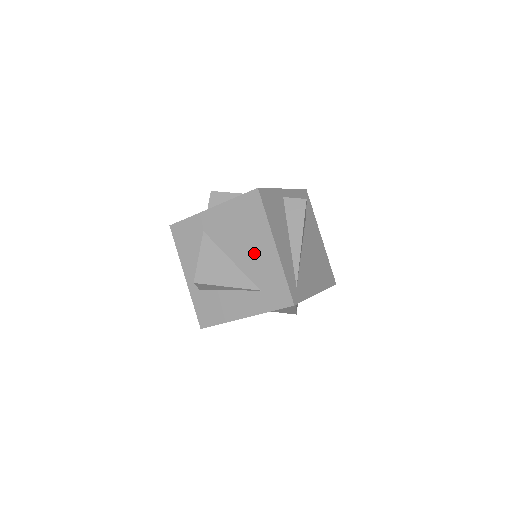
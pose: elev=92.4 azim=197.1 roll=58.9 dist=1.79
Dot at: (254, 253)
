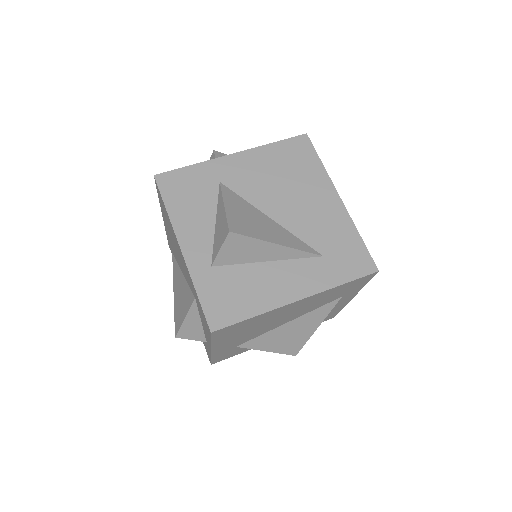
Dot at: (308, 207)
